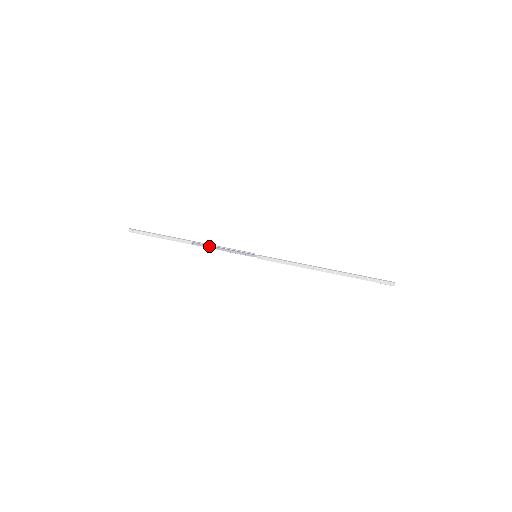
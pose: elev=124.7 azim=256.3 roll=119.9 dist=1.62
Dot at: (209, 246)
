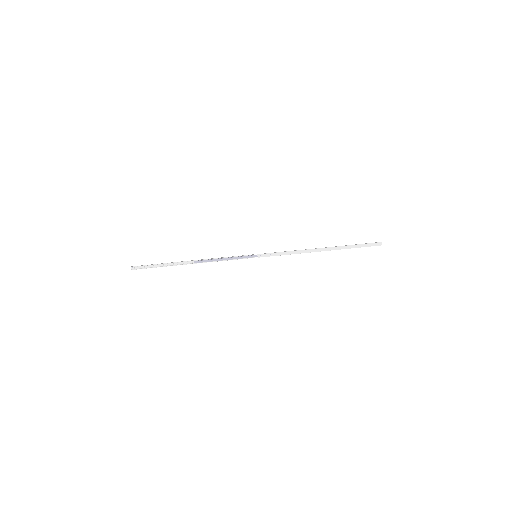
Dot at: (211, 260)
